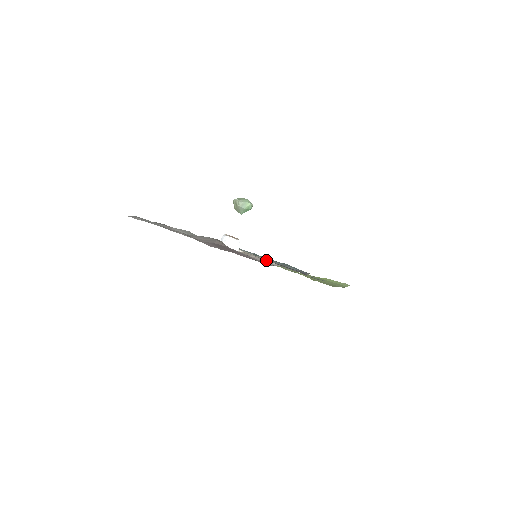
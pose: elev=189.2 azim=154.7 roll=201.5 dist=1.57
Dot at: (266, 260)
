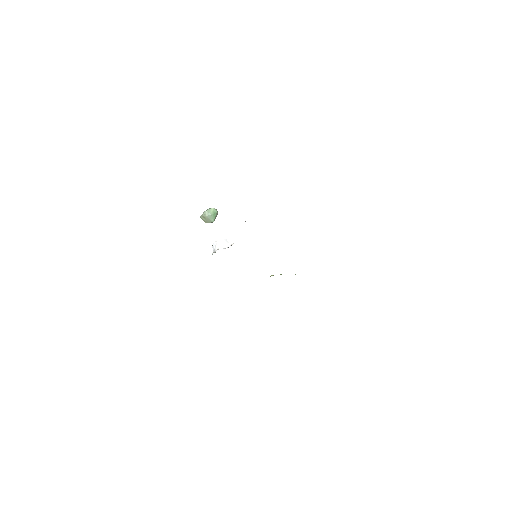
Dot at: occluded
